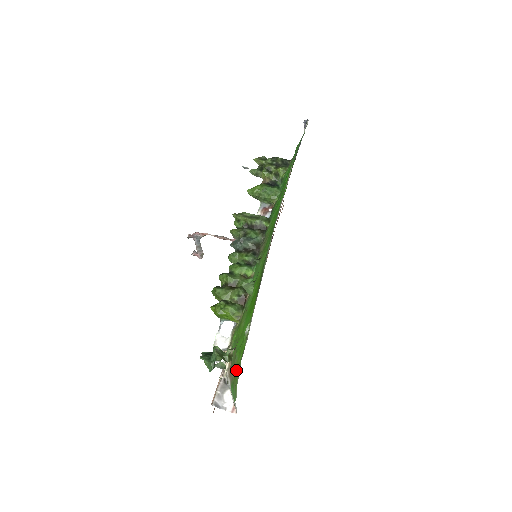
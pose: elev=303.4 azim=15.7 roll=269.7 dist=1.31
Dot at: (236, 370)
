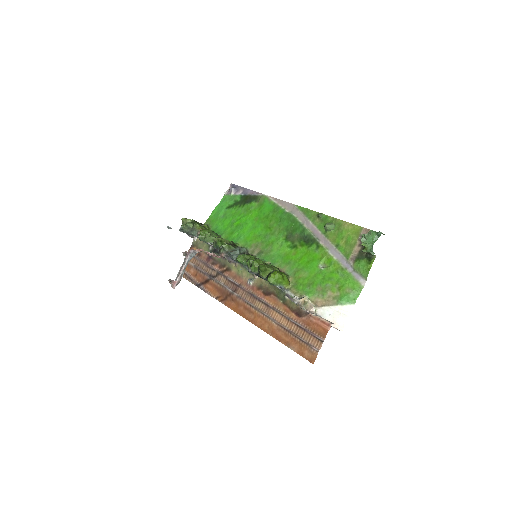
Dot at: (338, 286)
